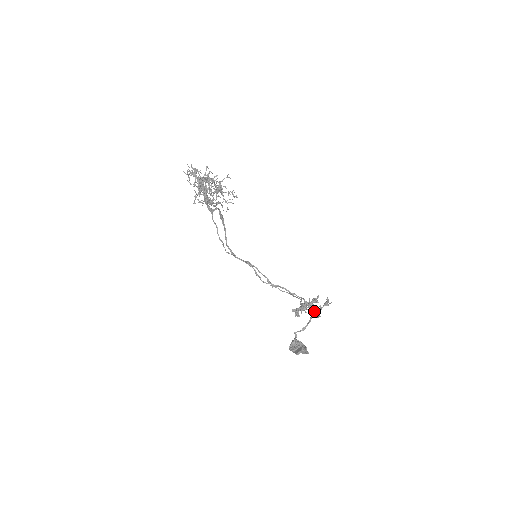
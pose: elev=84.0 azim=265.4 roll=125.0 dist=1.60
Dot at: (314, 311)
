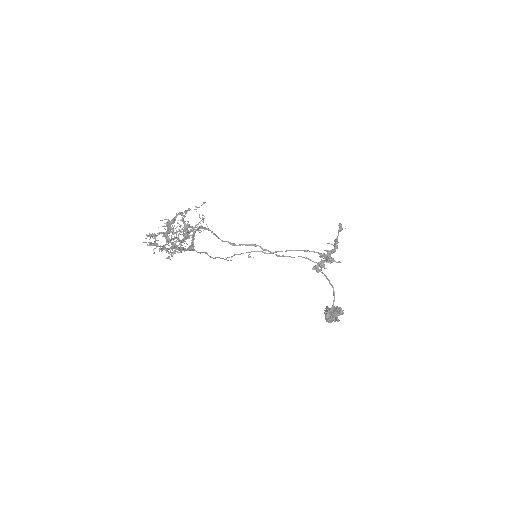
Dot at: (333, 261)
